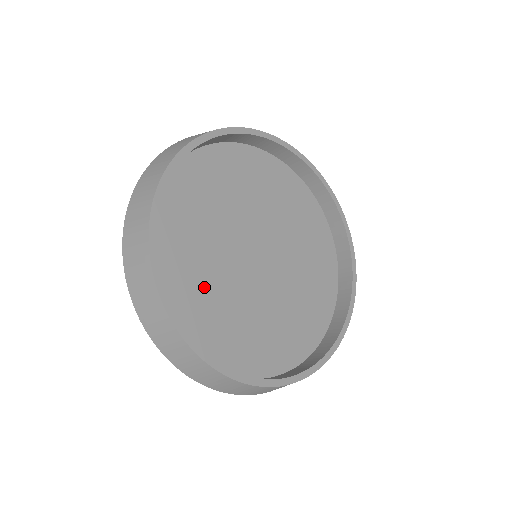
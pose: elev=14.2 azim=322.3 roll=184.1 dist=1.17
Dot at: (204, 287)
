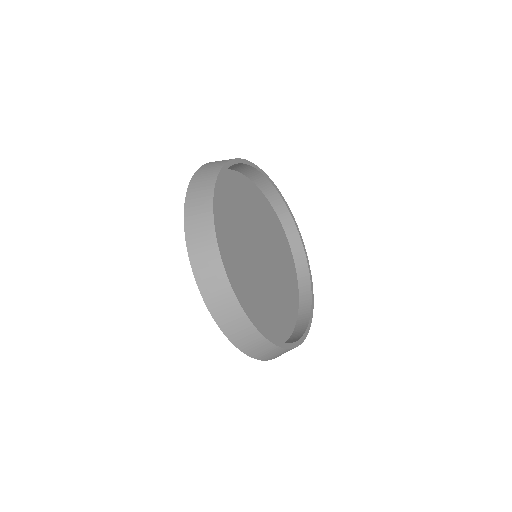
Dot at: (226, 231)
